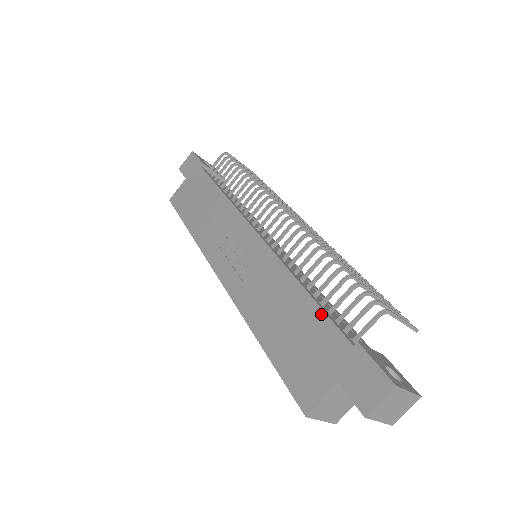
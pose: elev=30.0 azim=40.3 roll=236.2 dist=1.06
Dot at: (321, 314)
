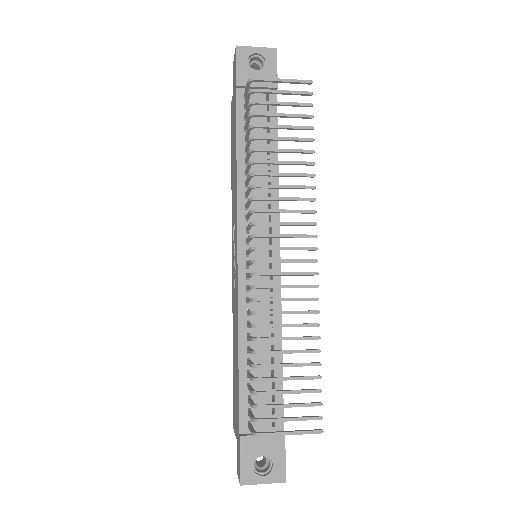
Dot at: (238, 388)
